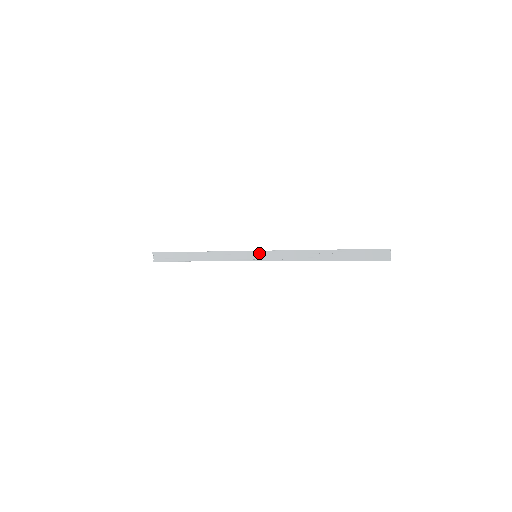
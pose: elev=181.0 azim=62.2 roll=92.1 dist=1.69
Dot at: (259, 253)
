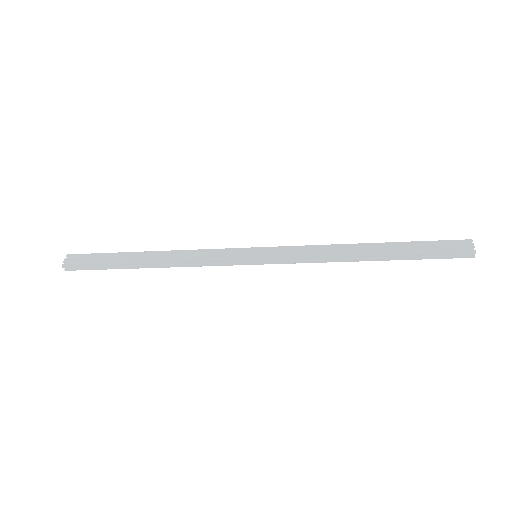
Dot at: (262, 251)
